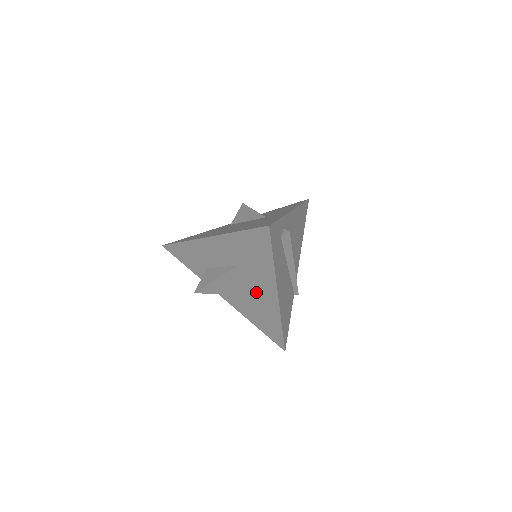
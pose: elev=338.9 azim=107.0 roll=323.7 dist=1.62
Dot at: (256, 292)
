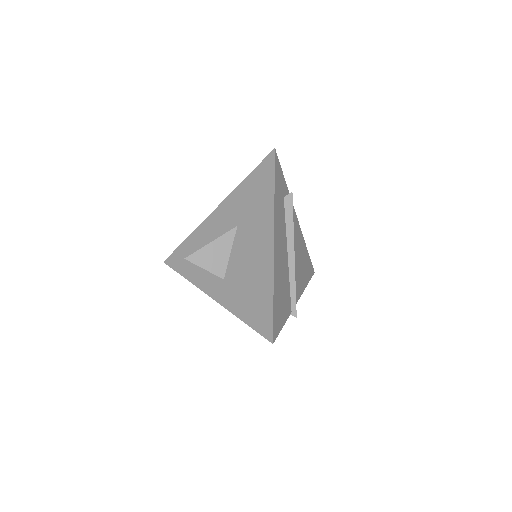
Dot at: (251, 253)
